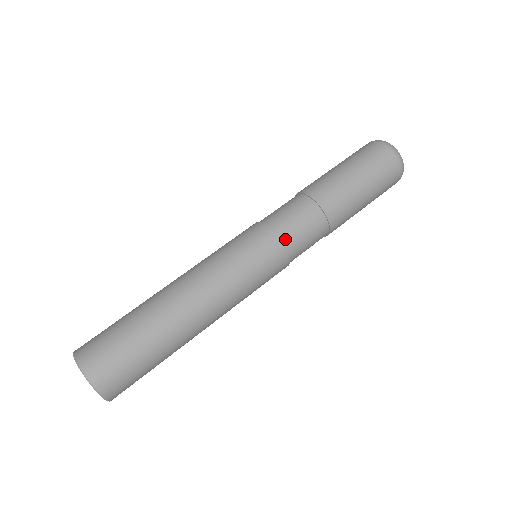
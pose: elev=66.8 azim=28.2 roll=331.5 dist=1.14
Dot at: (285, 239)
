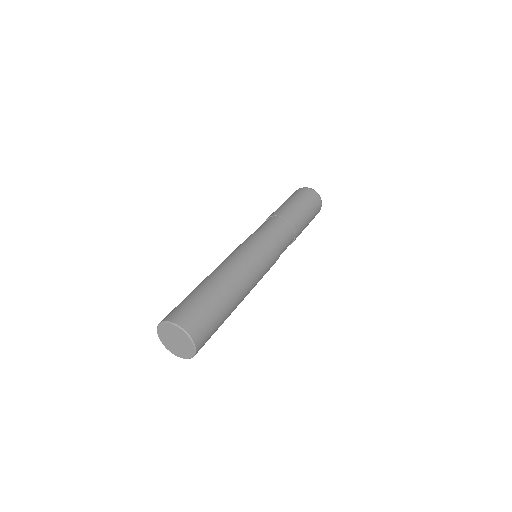
Dot at: (264, 232)
